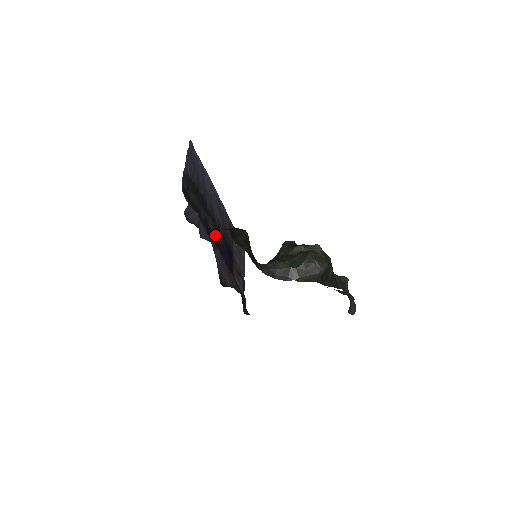
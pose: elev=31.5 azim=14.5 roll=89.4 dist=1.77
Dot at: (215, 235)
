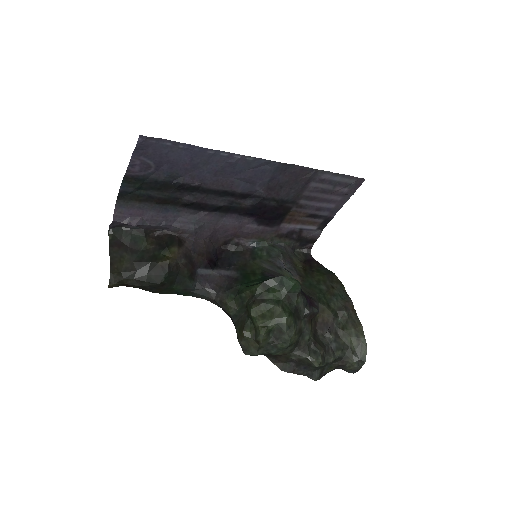
Dot at: (229, 203)
